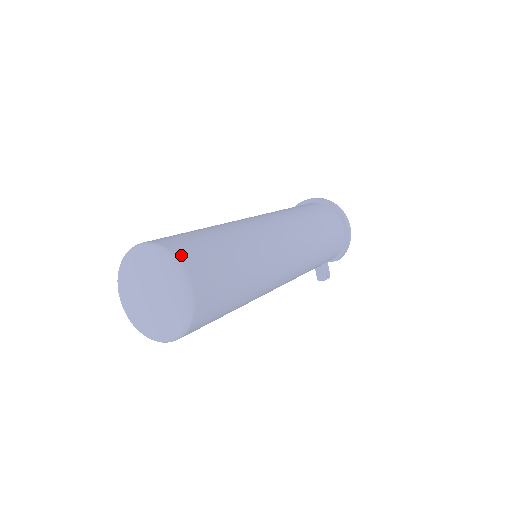
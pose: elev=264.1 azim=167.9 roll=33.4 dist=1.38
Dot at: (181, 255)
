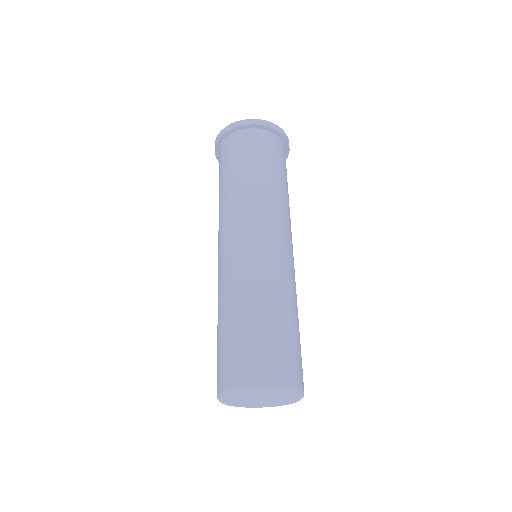
Dot at: (272, 380)
